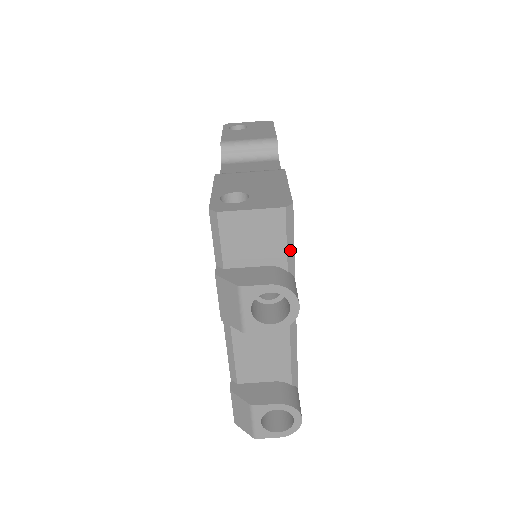
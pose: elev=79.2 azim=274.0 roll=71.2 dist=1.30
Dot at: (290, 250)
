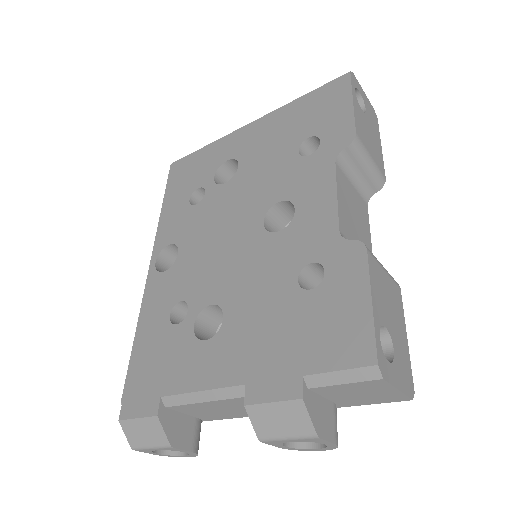
Dot at: occluded
